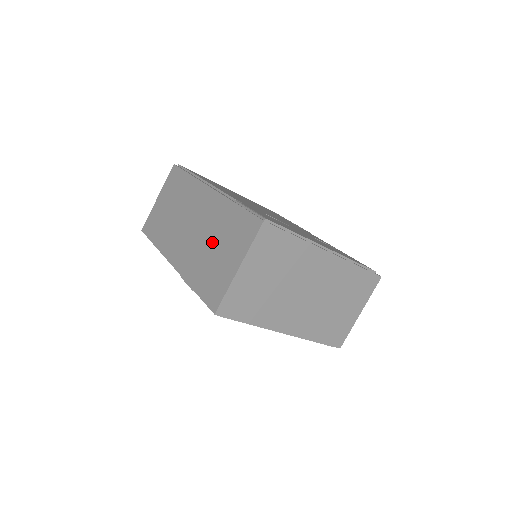
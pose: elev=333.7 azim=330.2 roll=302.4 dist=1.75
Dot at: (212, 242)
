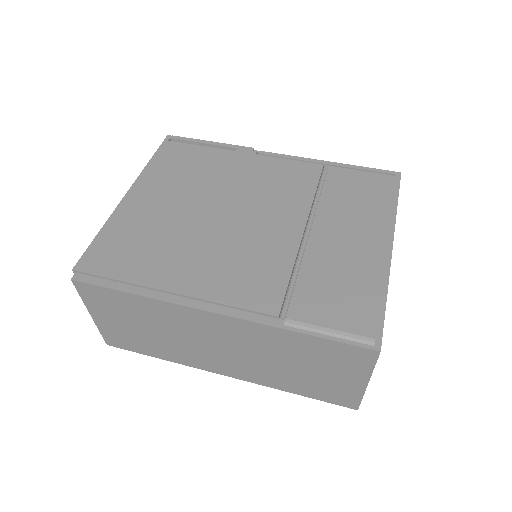
Dot at: (288, 364)
